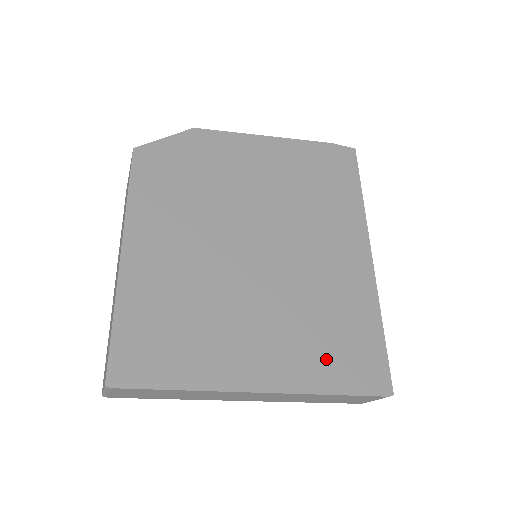
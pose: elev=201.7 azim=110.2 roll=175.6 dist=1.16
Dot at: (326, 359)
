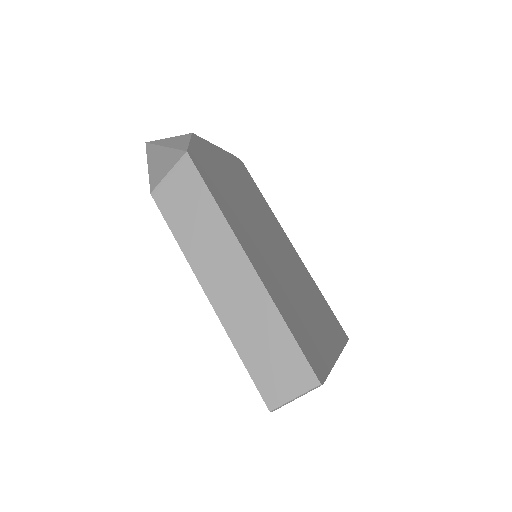
Dot at: (331, 324)
